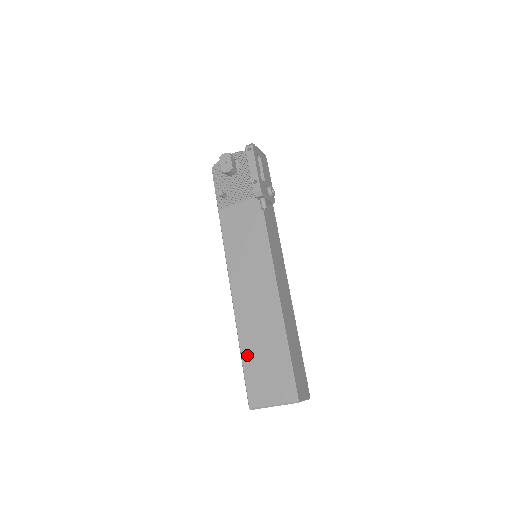
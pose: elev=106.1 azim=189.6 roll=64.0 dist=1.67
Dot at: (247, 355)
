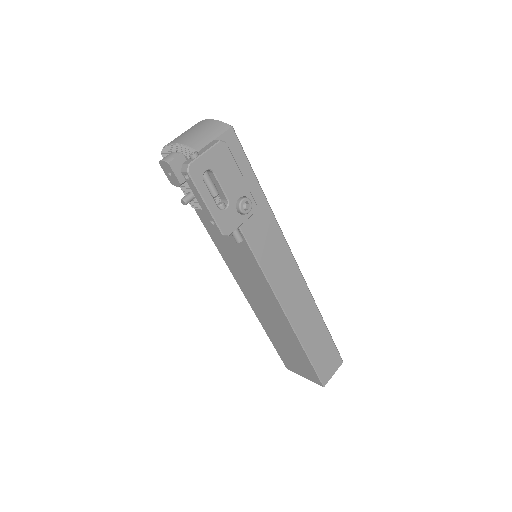
Dot at: (273, 339)
